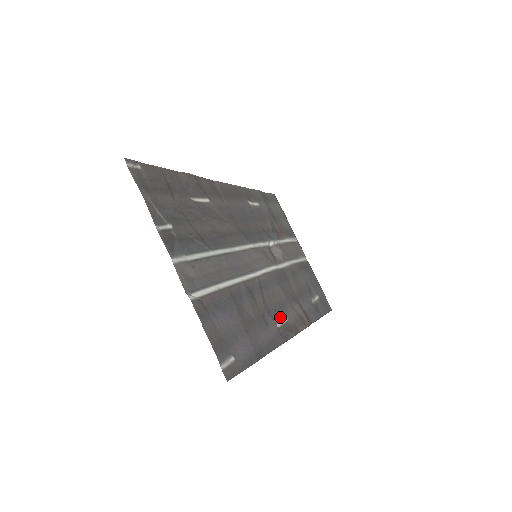
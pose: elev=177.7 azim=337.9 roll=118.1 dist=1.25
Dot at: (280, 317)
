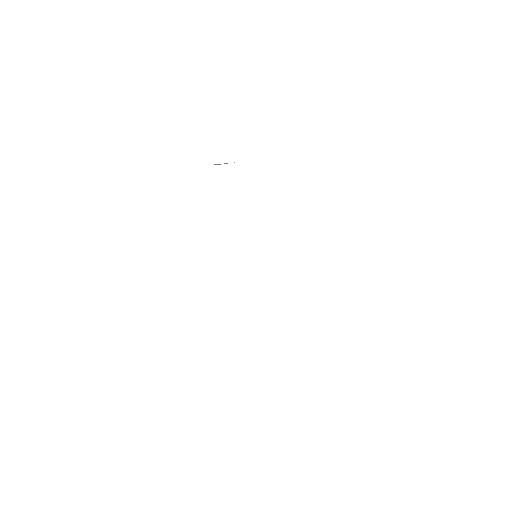
Dot at: occluded
